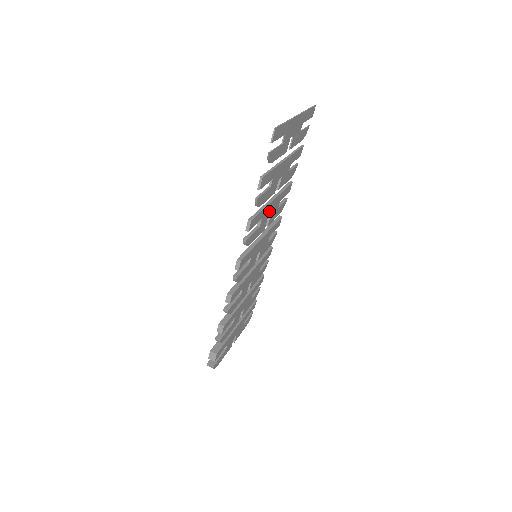
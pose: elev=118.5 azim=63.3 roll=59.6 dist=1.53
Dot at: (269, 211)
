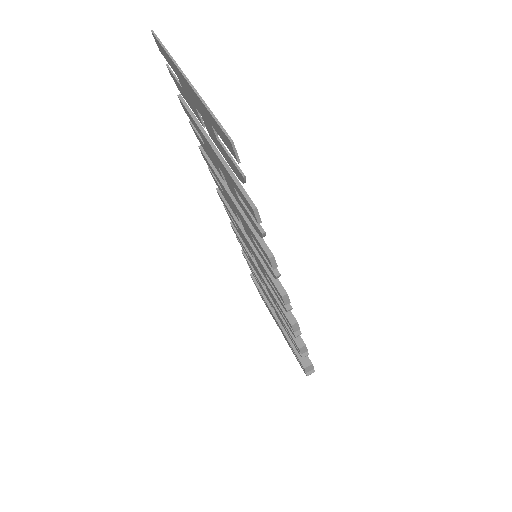
Dot at: occluded
